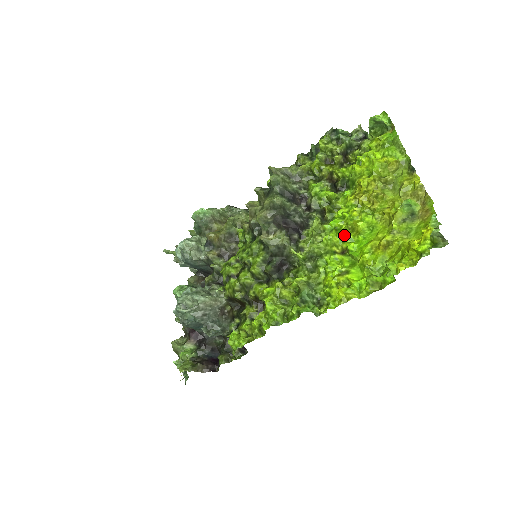
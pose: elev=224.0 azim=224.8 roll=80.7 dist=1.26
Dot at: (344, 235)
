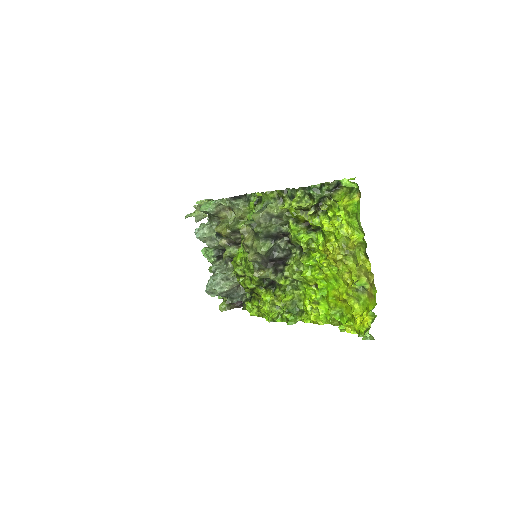
Dot at: (316, 275)
